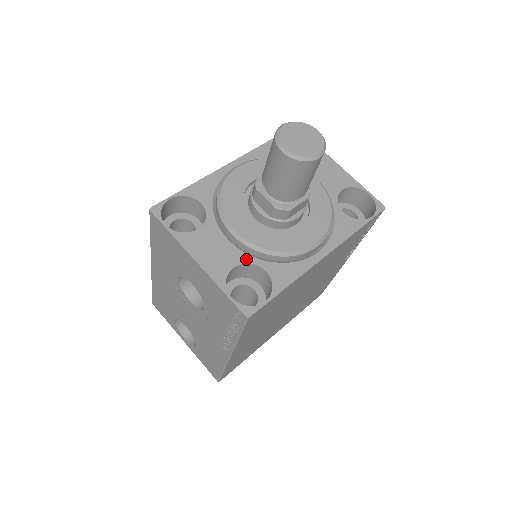
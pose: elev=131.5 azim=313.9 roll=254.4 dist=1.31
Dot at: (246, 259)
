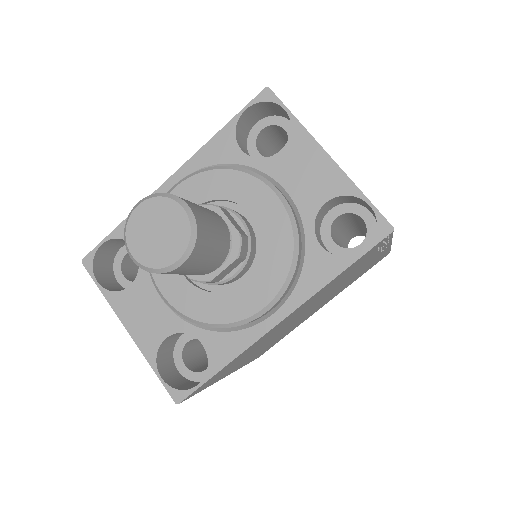
Dot at: (180, 327)
